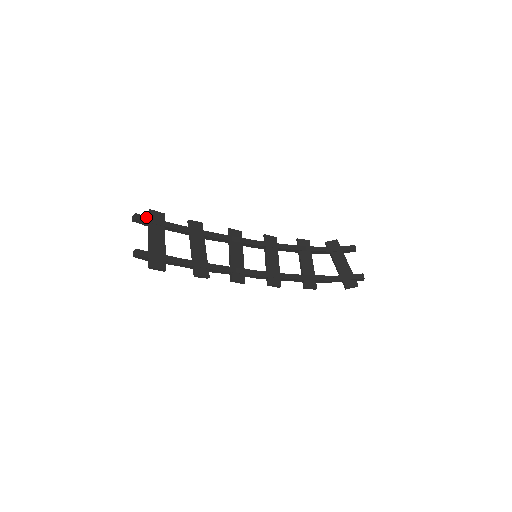
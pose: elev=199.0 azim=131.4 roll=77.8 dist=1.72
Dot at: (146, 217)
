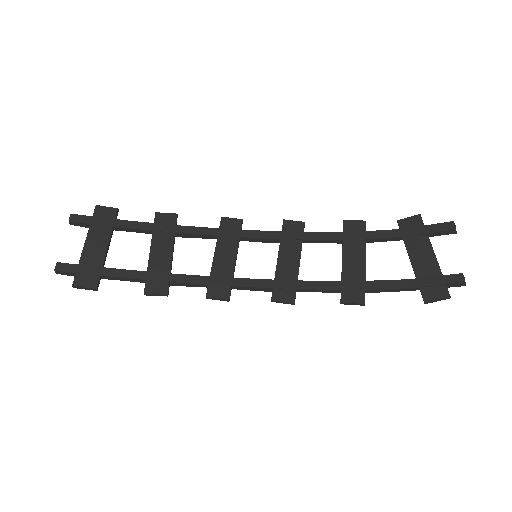
Dot at: (86, 217)
